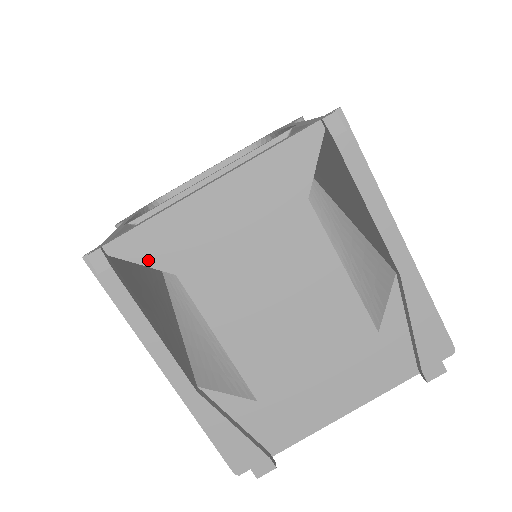
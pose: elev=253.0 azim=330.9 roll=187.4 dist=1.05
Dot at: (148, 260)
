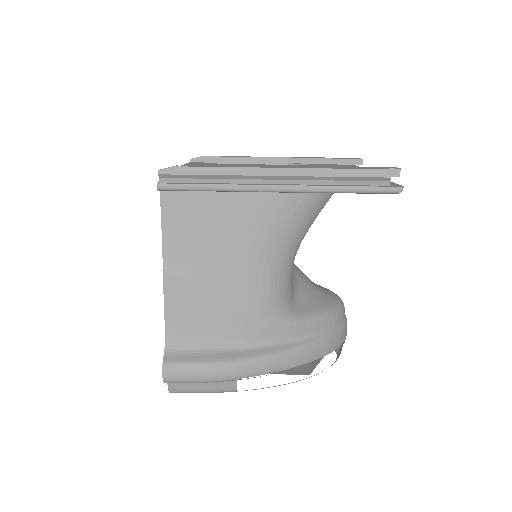
Dot at: occluded
